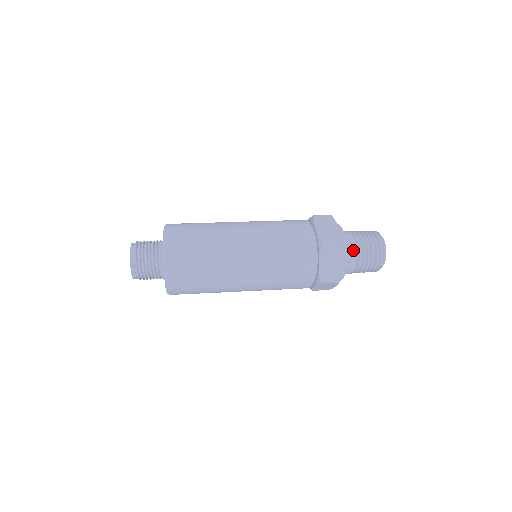
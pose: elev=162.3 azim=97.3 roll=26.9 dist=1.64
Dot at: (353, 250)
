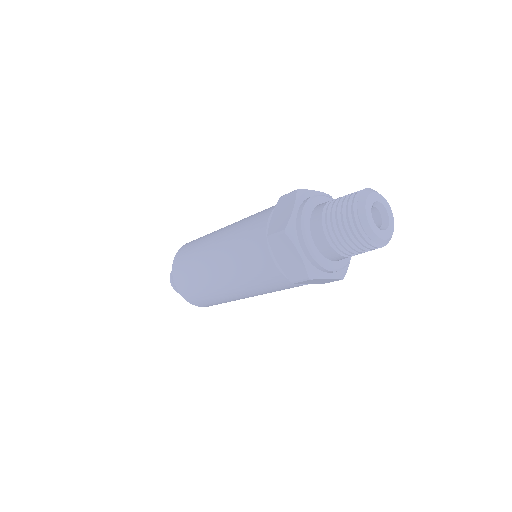
Dot at: (320, 232)
